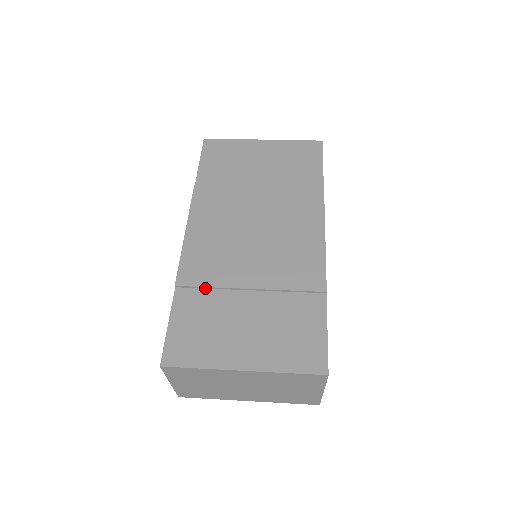
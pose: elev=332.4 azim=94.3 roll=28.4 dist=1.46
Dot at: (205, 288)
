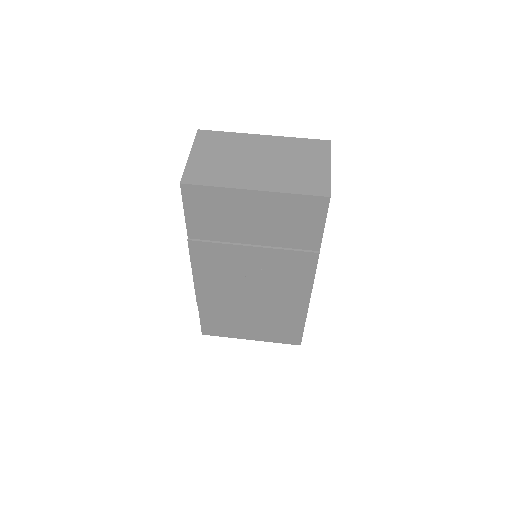
Dot at: (219, 307)
